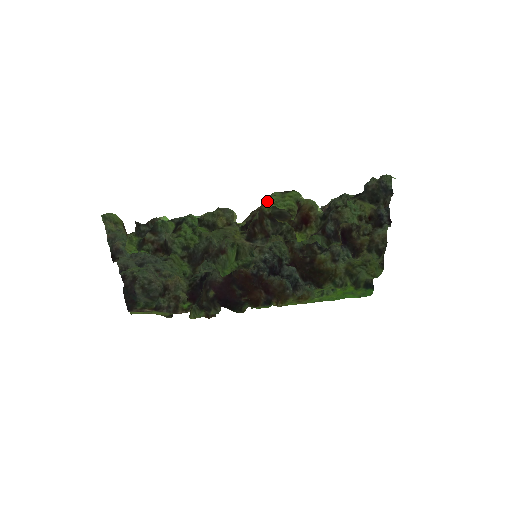
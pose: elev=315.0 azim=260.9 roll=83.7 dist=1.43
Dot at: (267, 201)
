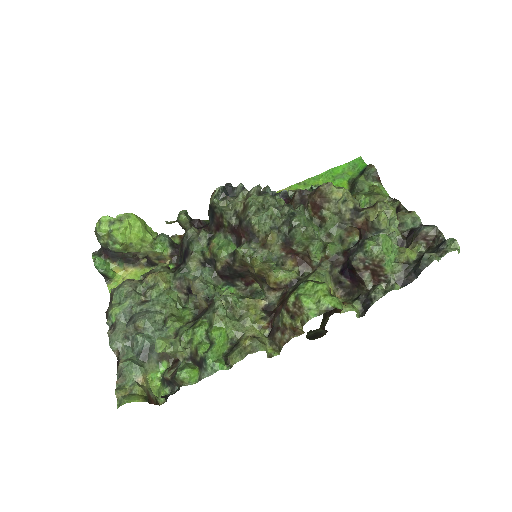
Dot at: (300, 320)
